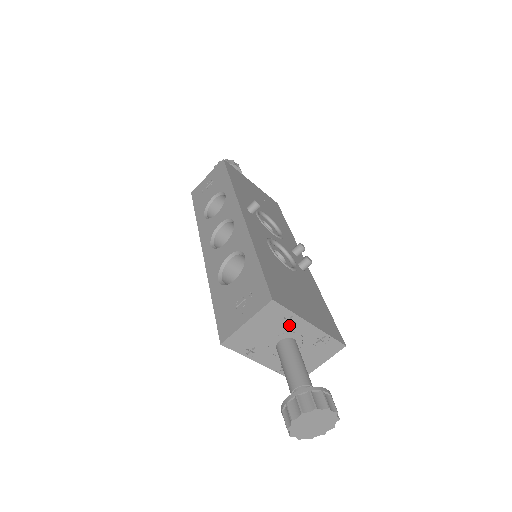
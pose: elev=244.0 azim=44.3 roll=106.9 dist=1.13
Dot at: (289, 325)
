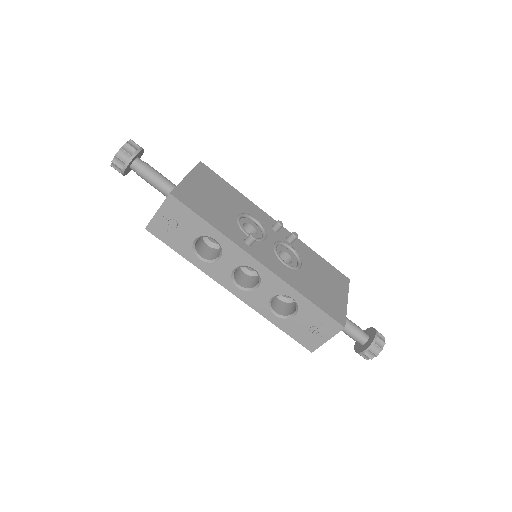
Dot at: occluded
